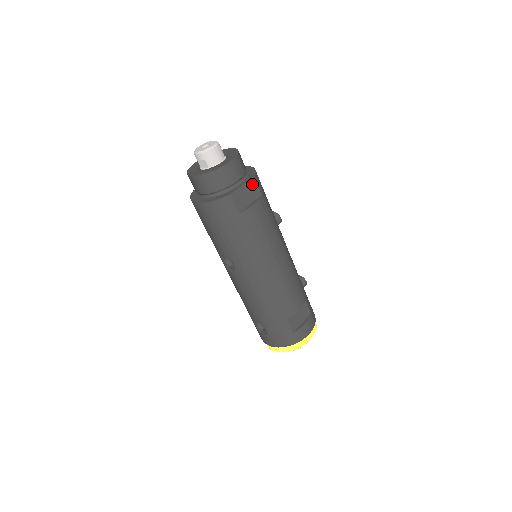
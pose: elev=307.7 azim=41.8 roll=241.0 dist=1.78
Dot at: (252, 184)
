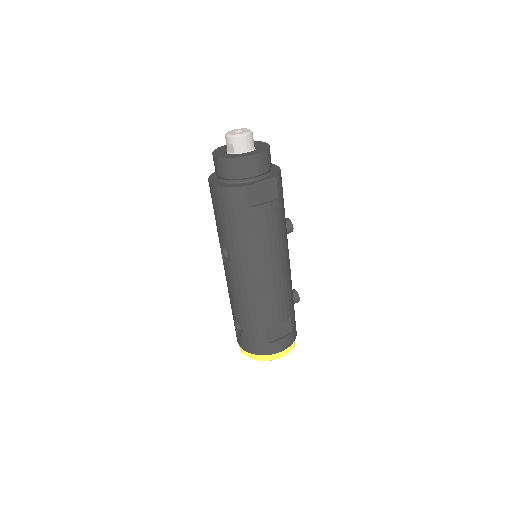
Dot at: (272, 183)
